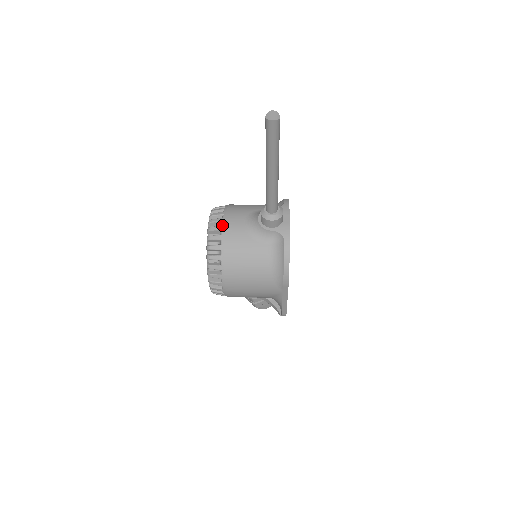
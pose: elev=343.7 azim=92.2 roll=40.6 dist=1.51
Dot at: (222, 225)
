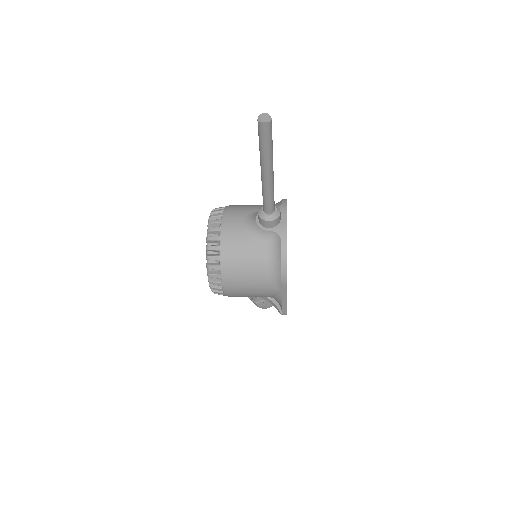
Dot at: (221, 226)
